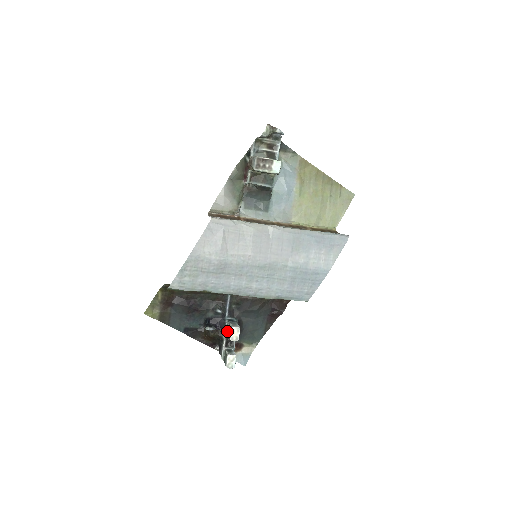
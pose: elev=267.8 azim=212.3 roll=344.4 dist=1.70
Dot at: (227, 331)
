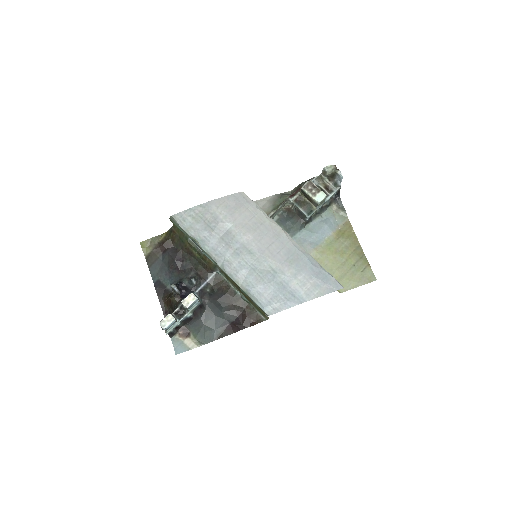
Dot at: occluded
